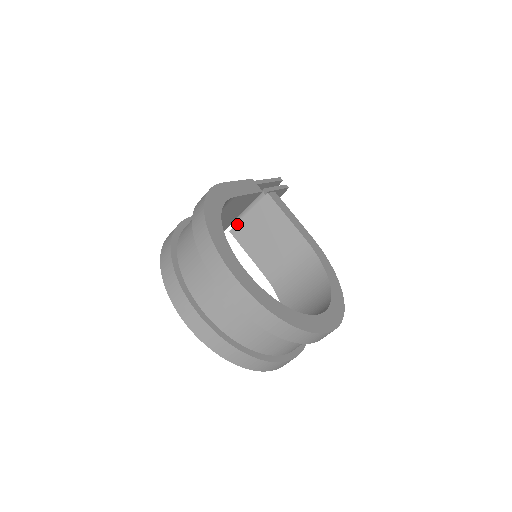
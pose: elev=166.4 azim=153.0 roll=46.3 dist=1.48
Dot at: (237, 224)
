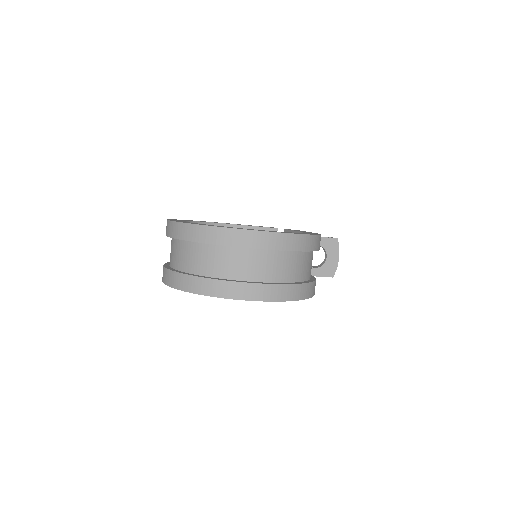
Dot at: occluded
